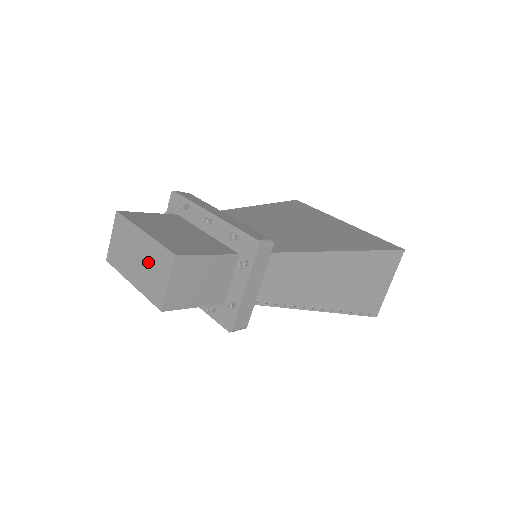
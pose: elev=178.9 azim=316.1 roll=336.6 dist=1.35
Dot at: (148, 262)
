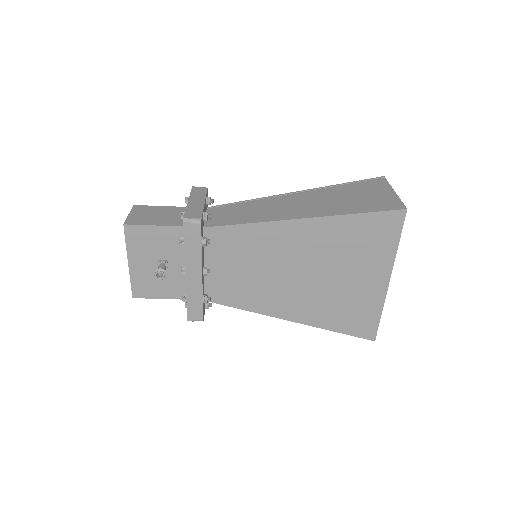
Dot at: occluded
